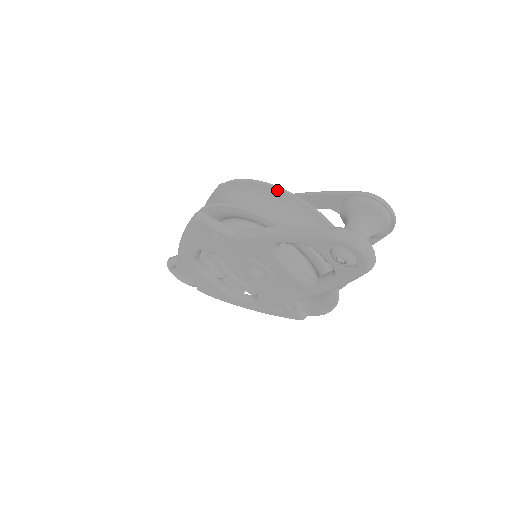
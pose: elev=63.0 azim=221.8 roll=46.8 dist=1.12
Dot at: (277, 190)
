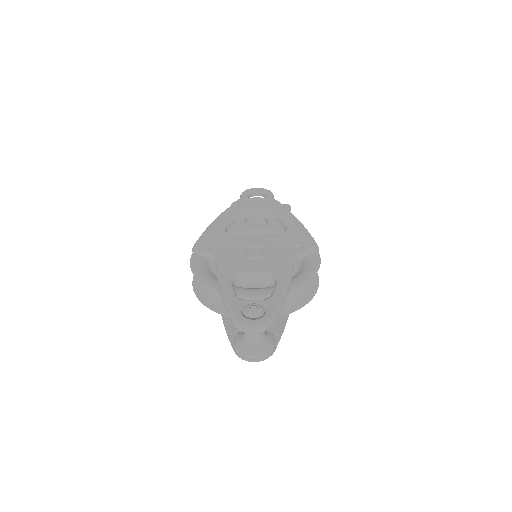
Dot at: (207, 287)
